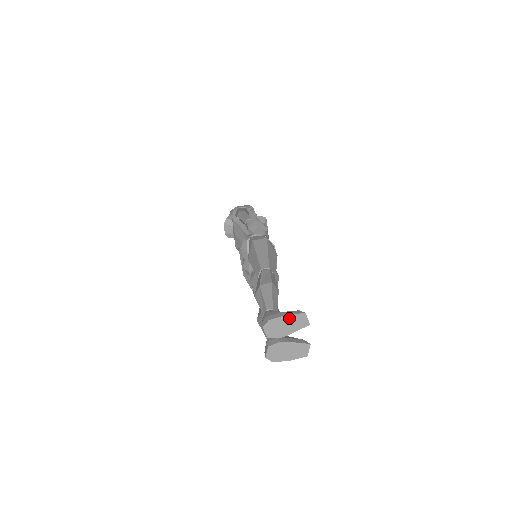
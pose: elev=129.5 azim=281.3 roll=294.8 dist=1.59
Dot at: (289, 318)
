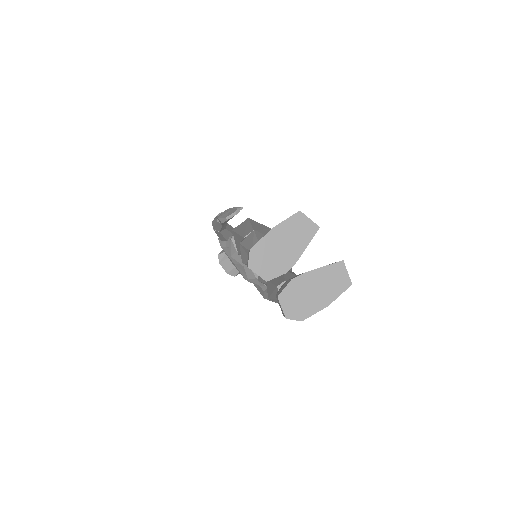
Dot at: (279, 232)
